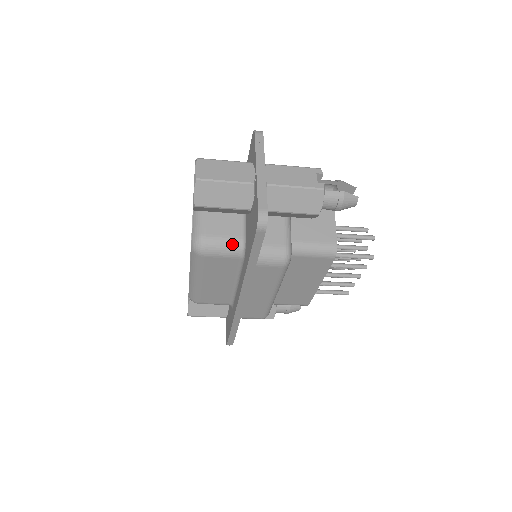
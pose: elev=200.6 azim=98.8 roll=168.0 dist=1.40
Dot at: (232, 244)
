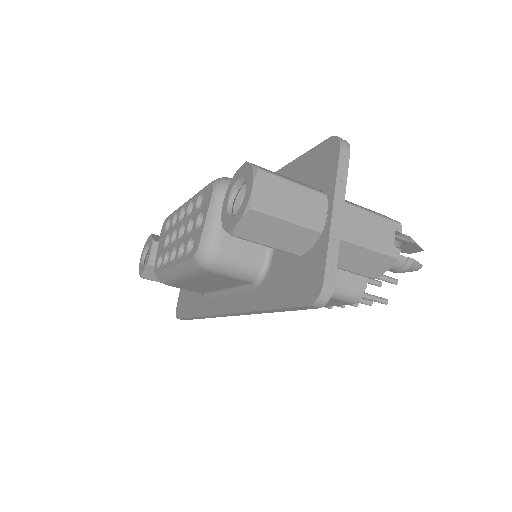
Dot at: (249, 268)
